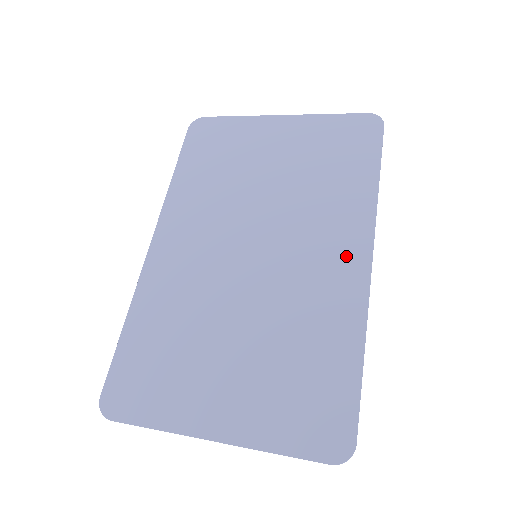
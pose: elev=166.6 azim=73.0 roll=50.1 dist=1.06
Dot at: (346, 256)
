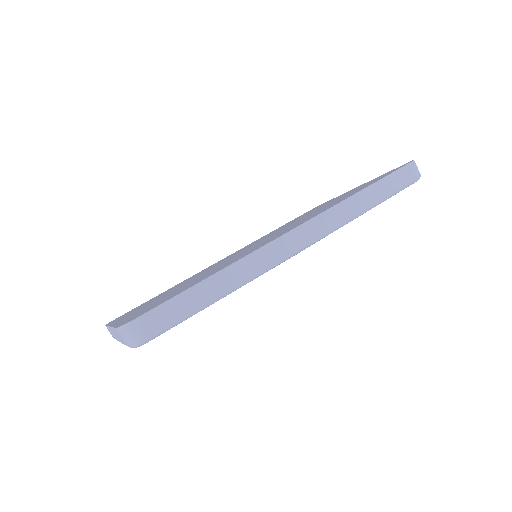
Dot at: (284, 232)
